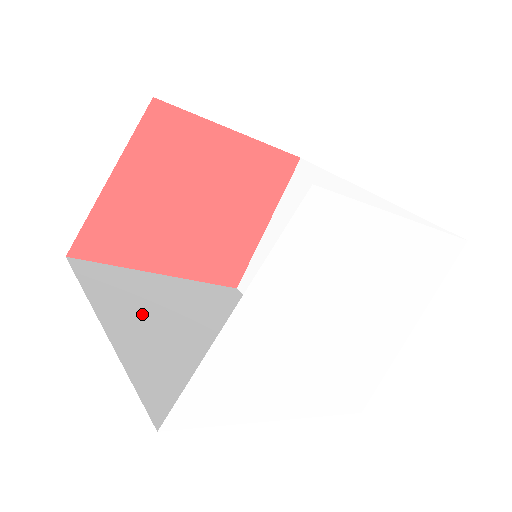
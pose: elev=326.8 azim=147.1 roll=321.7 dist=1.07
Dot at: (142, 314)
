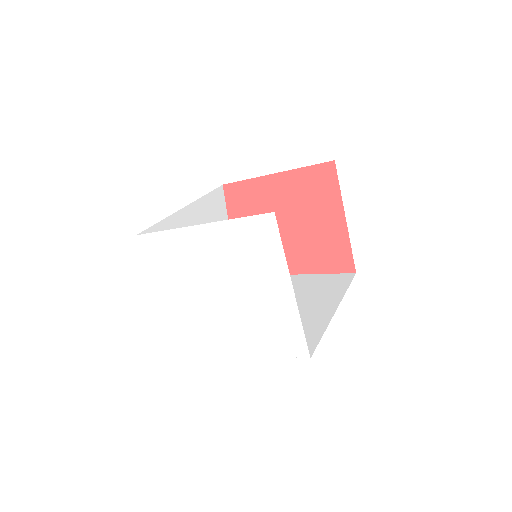
Dot at: occluded
